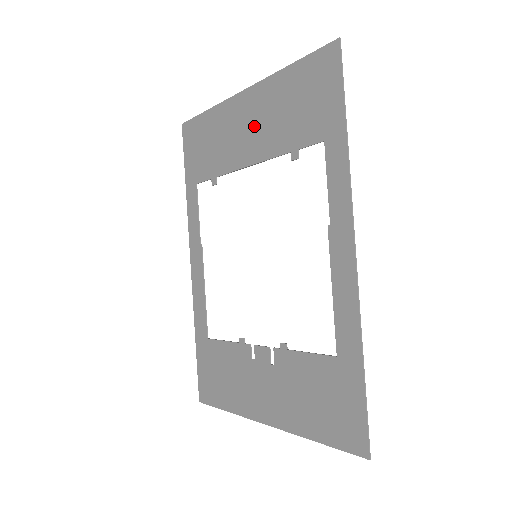
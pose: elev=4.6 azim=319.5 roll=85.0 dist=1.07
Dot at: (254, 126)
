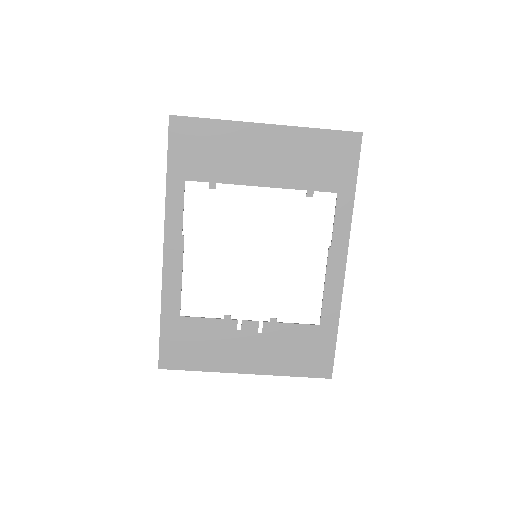
Dot at: (273, 158)
